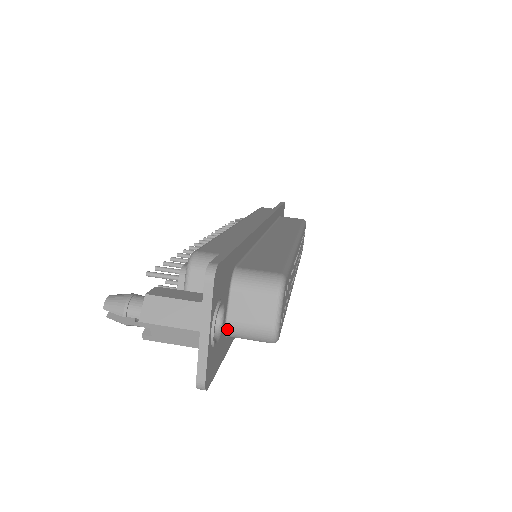
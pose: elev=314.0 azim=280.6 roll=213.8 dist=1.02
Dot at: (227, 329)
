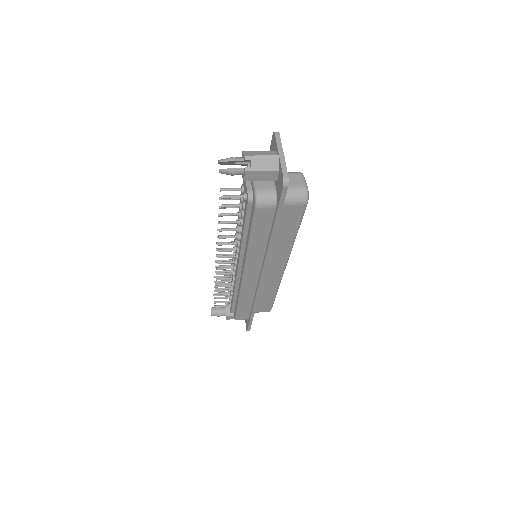
Dot at: occluded
